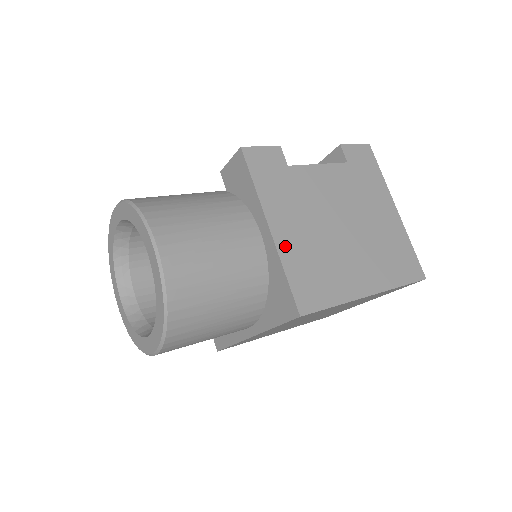
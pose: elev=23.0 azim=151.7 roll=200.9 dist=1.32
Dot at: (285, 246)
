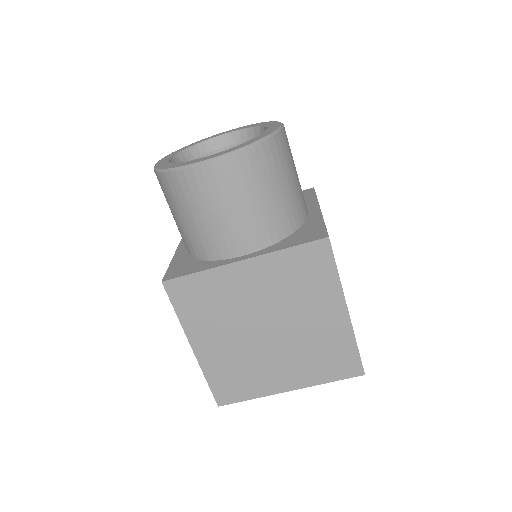
Dot at: occluded
